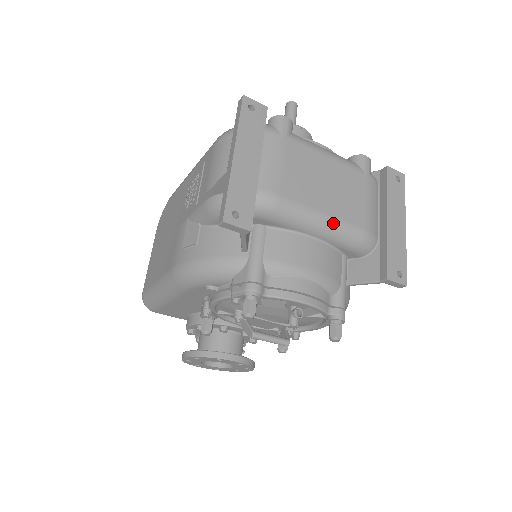
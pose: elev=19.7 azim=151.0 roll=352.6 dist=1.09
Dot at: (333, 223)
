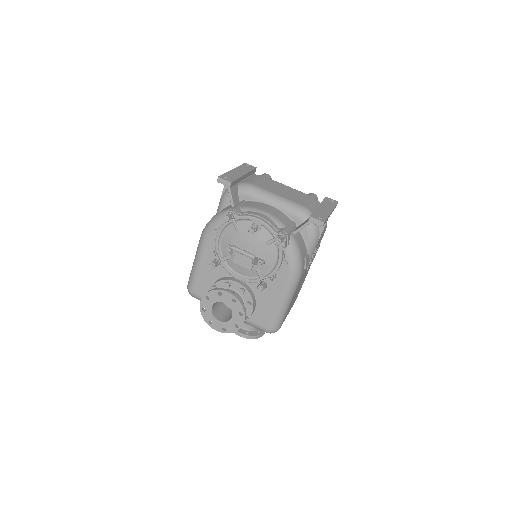
Dot at: (282, 199)
